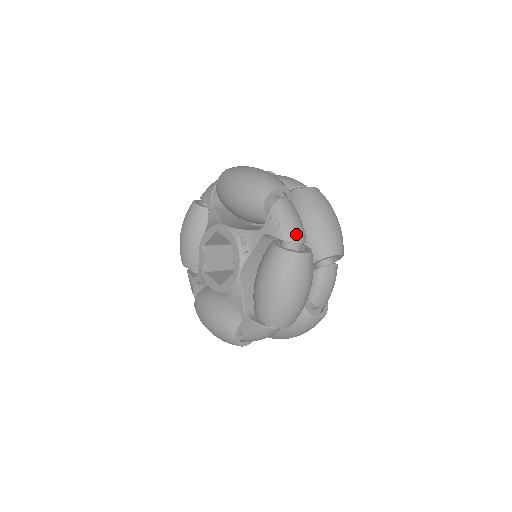
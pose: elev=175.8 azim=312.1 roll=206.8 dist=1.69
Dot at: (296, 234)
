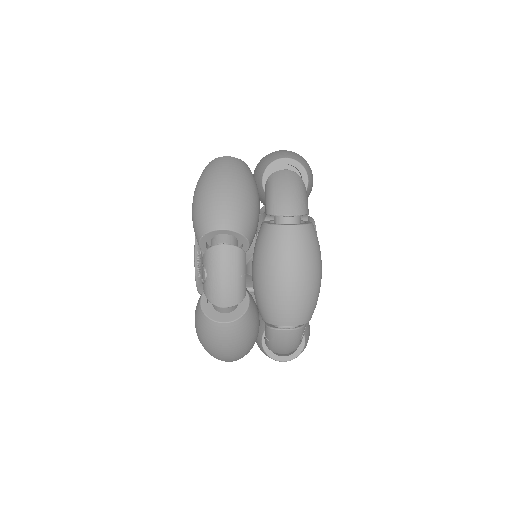
Dot at: (219, 297)
